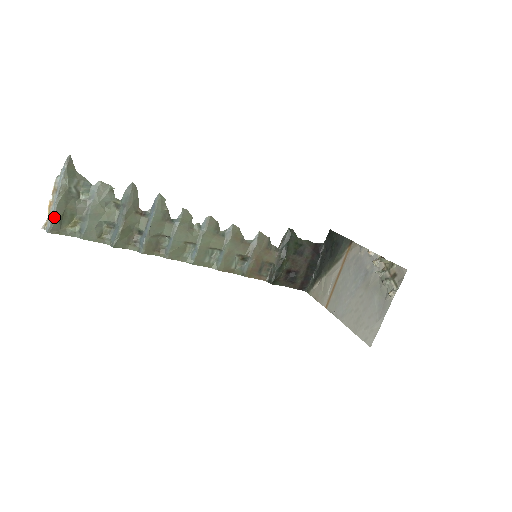
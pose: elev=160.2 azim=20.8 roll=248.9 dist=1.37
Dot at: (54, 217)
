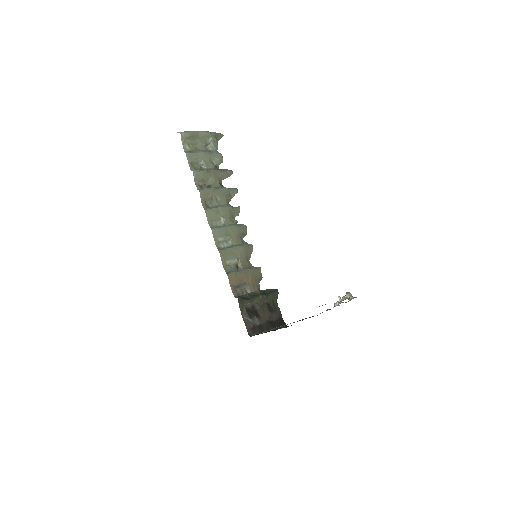
Dot at: (192, 132)
